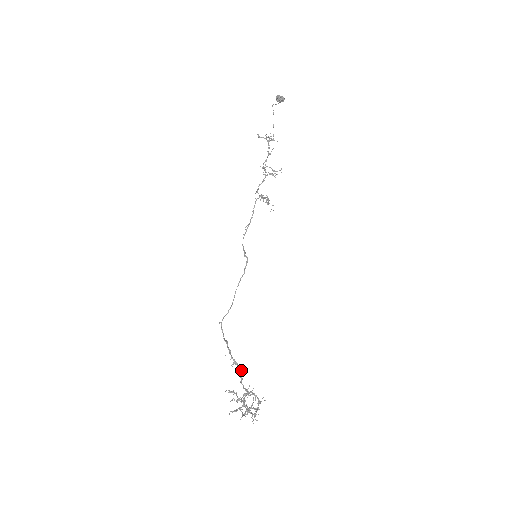
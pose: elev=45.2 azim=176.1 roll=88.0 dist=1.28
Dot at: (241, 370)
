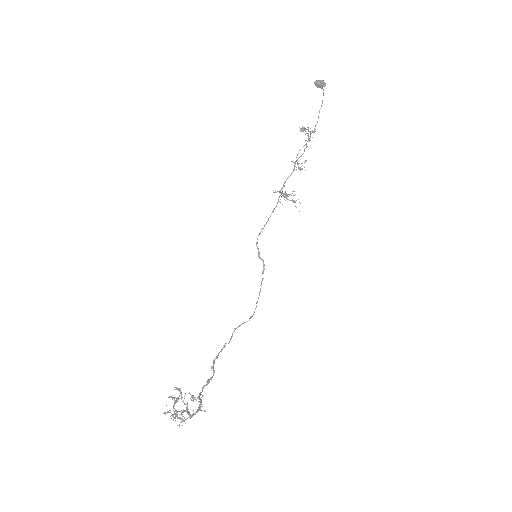
Dot at: (212, 376)
